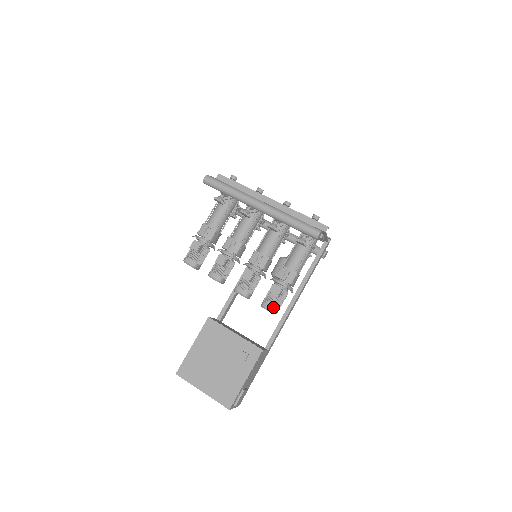
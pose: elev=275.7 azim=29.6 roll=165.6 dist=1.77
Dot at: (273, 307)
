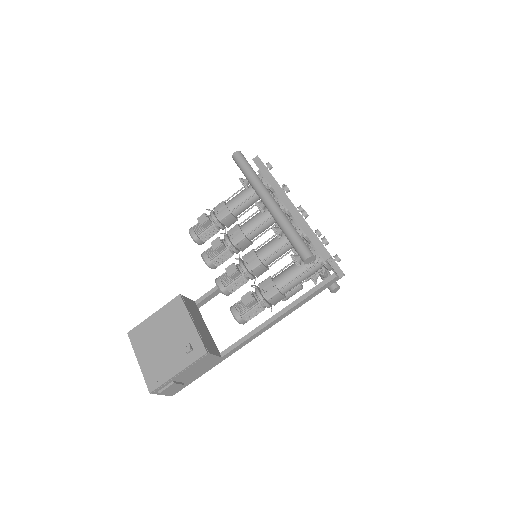
Dot at: (239, 315)
